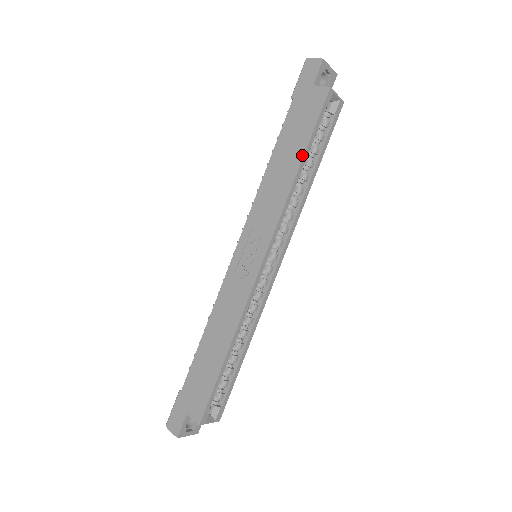
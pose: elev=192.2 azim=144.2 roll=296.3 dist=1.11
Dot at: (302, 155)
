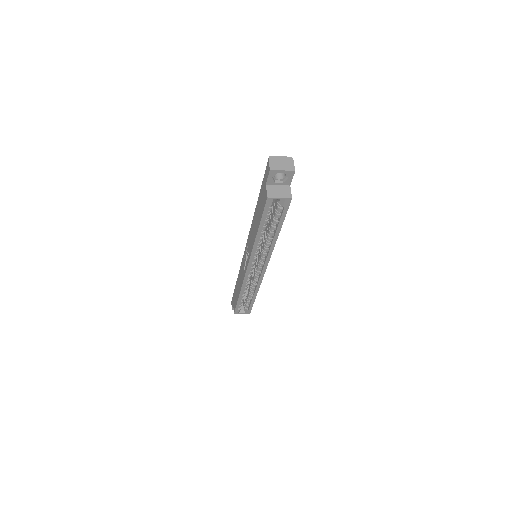
Dot at: (258, 228)
